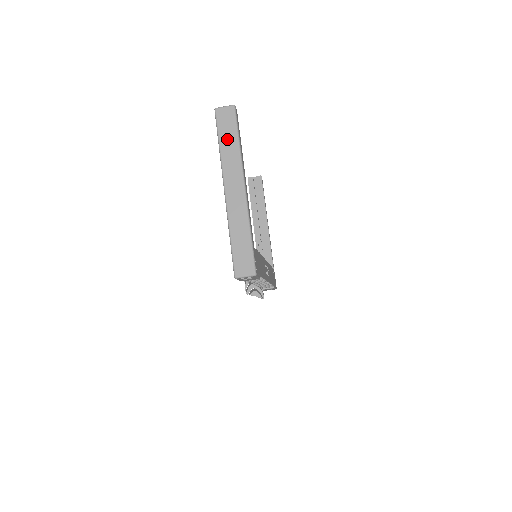
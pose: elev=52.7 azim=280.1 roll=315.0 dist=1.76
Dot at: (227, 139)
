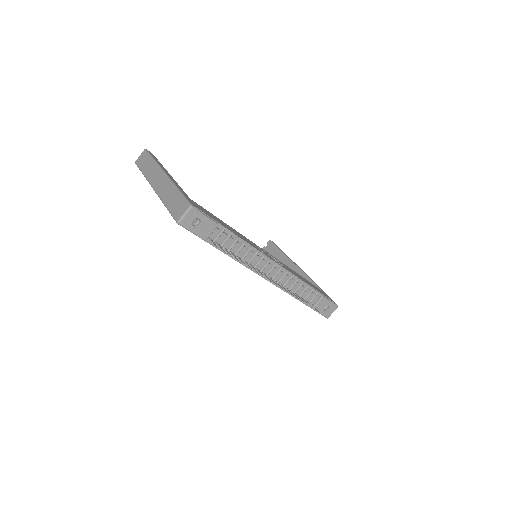
Dot at: (146, 166)
